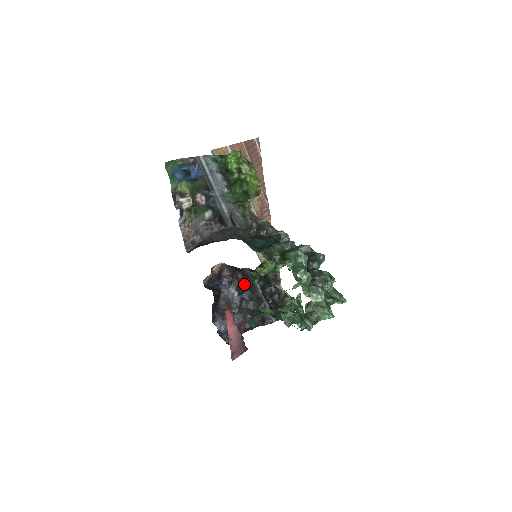
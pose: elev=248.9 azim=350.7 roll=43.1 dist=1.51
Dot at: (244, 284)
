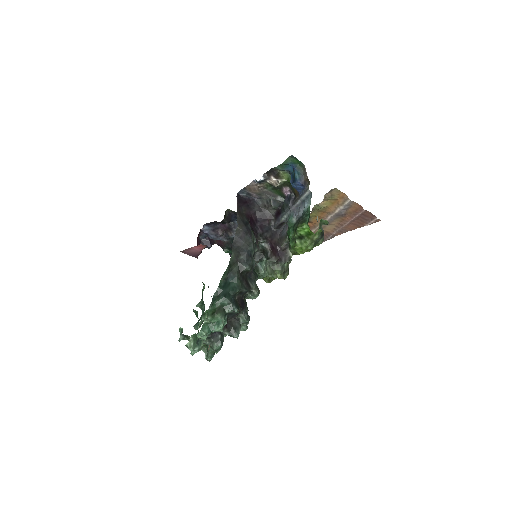
Dot at: occluded
